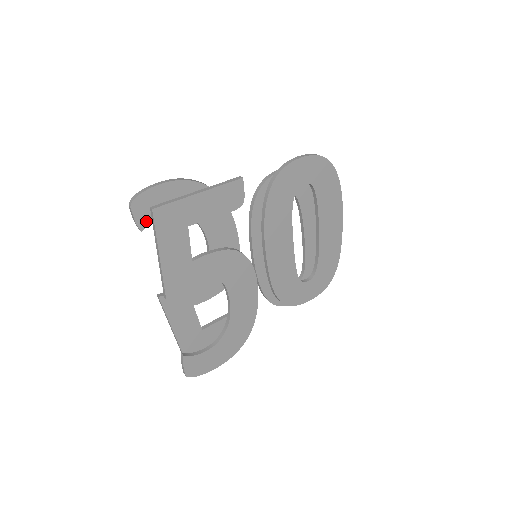
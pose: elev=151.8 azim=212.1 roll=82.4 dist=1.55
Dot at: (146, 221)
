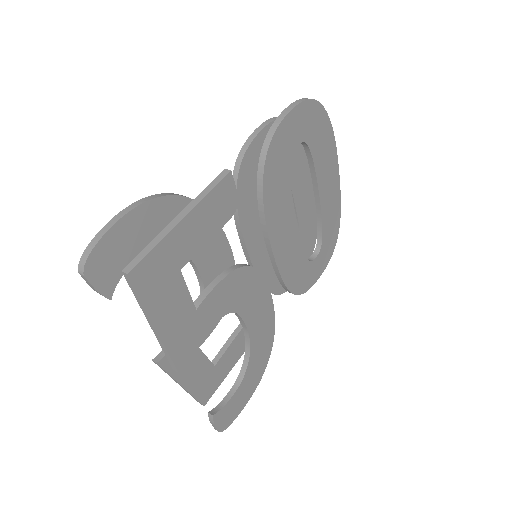
Dot at: (112, 283)
